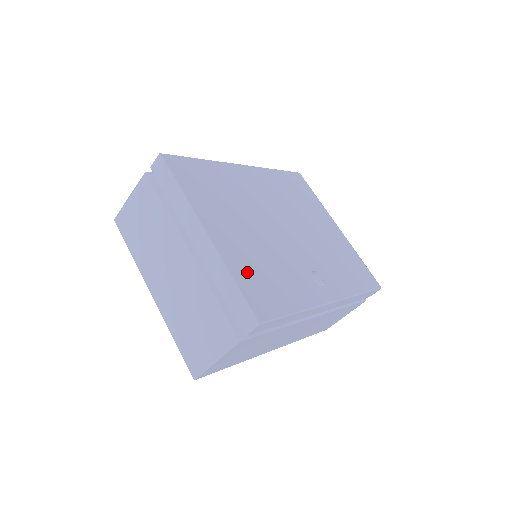
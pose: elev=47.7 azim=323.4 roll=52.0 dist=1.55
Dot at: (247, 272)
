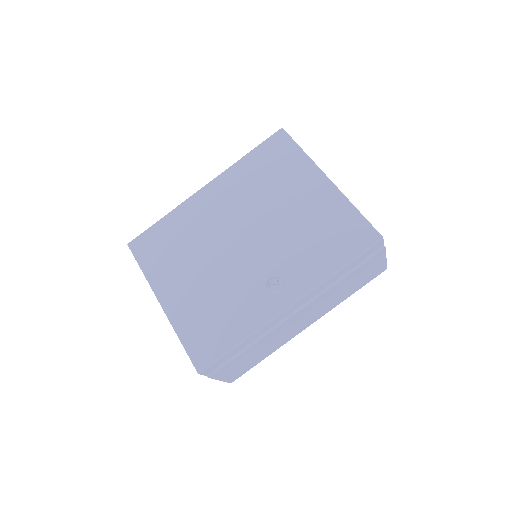
Dot at: (193, 325)
